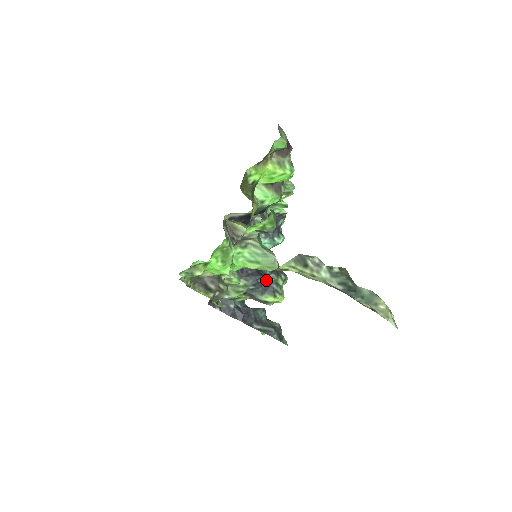
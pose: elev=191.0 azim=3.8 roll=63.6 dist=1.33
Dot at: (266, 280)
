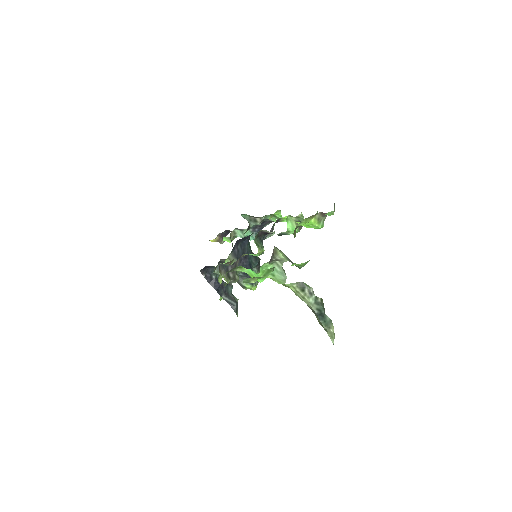
Dot at: occluded
